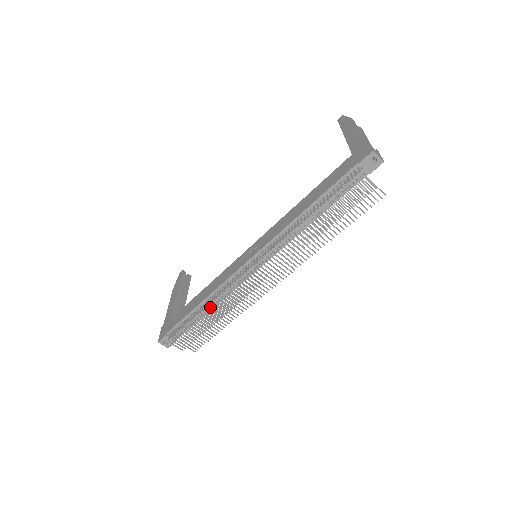
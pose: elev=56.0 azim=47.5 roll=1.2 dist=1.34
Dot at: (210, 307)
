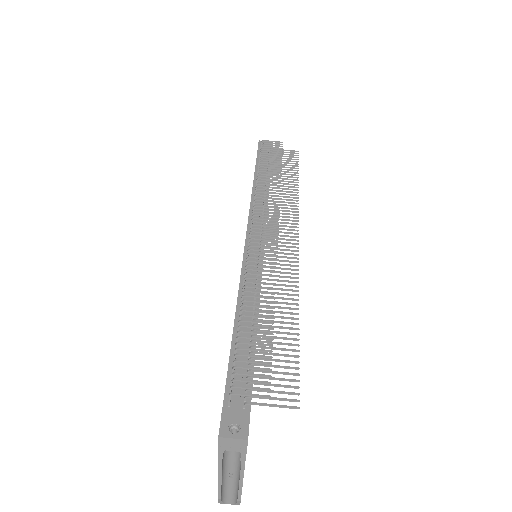
Dot at: (253, 317)
